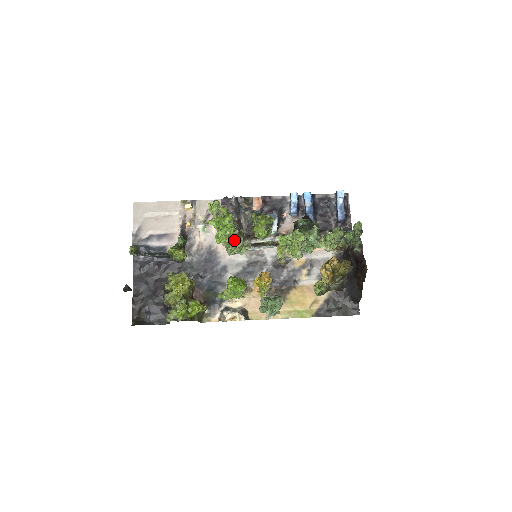
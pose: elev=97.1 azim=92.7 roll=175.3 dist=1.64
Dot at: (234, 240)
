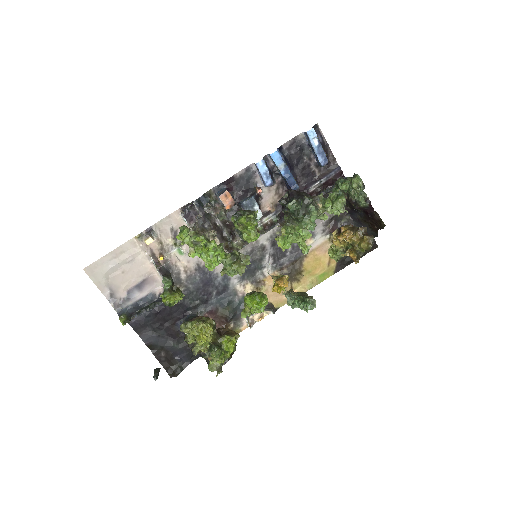
Dot at: (234, 269)
